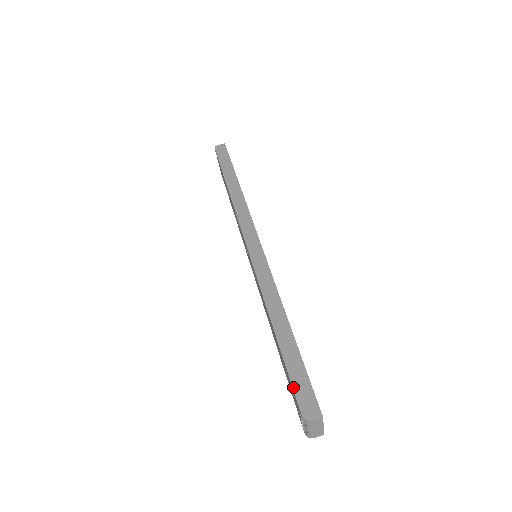
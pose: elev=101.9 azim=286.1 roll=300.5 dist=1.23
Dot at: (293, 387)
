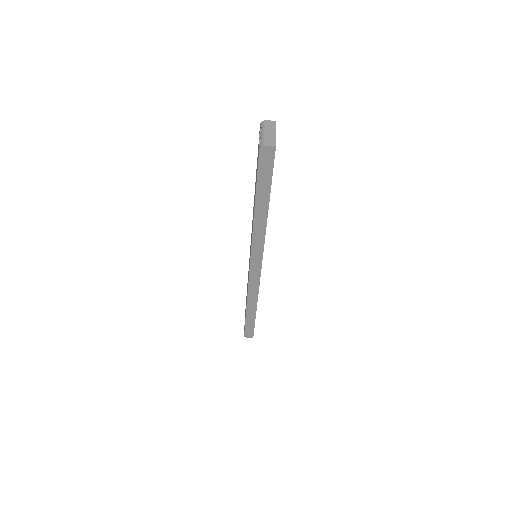
Dot at: (245, 329)
